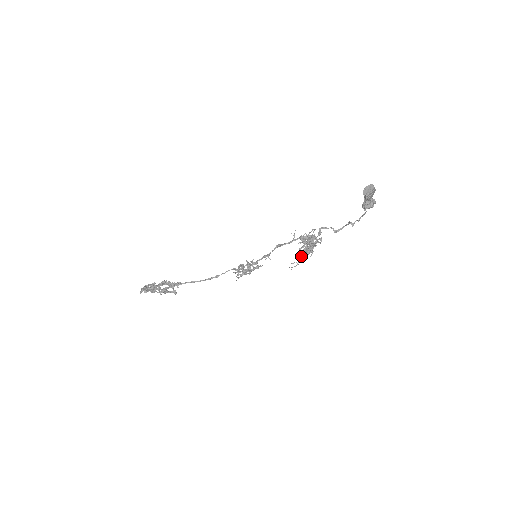
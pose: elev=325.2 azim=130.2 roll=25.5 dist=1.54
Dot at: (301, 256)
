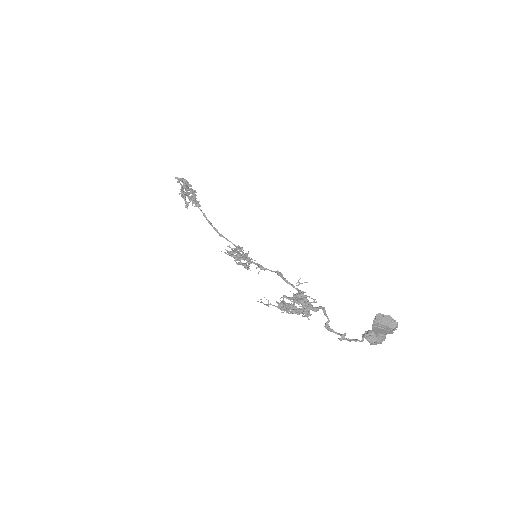
Dot at: (276, 301)
